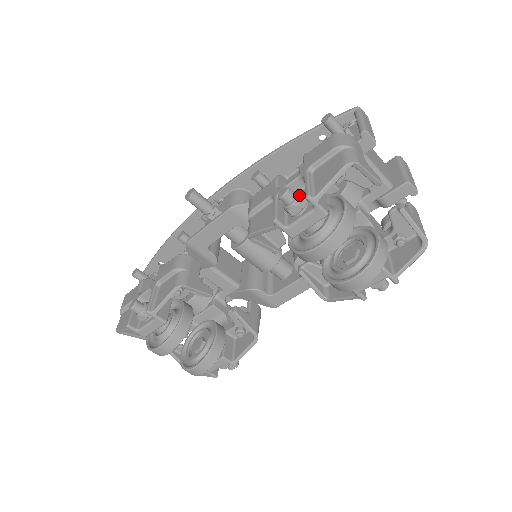
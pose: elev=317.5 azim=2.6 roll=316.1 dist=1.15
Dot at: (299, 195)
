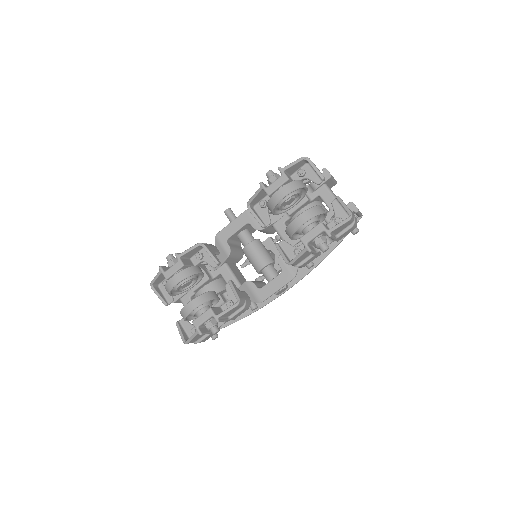
Dot at: (277, 174)
